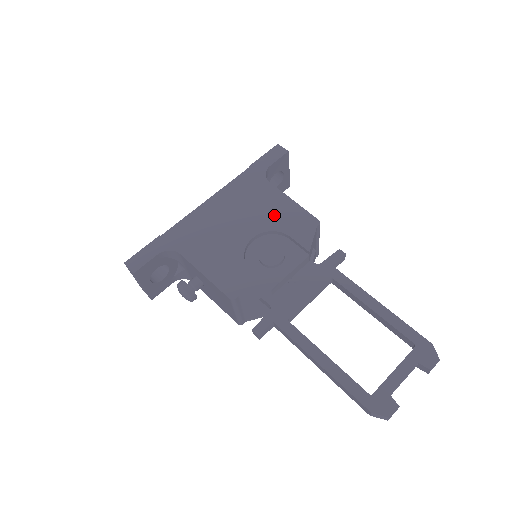
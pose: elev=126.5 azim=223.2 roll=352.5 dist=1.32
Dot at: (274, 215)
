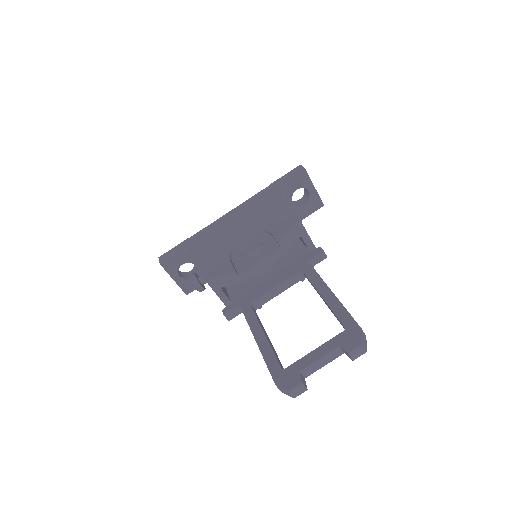
Dot at: (268, 218)
